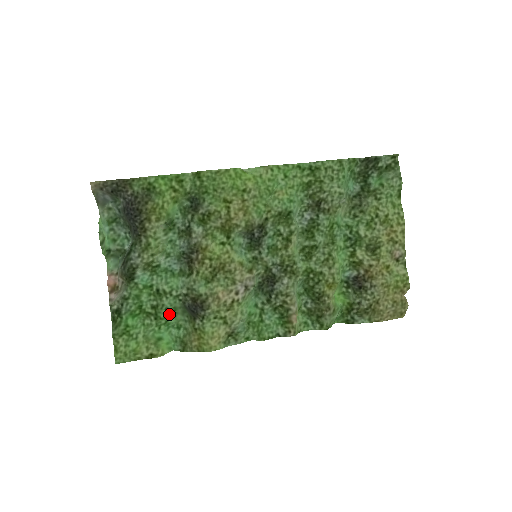
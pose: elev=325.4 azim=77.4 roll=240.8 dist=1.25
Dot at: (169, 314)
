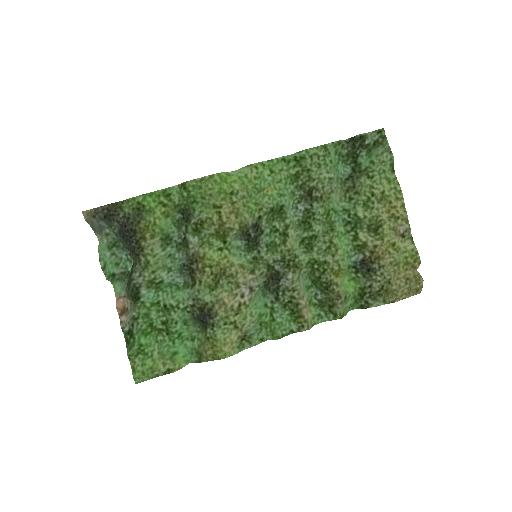
Dot at: (180, 327)
